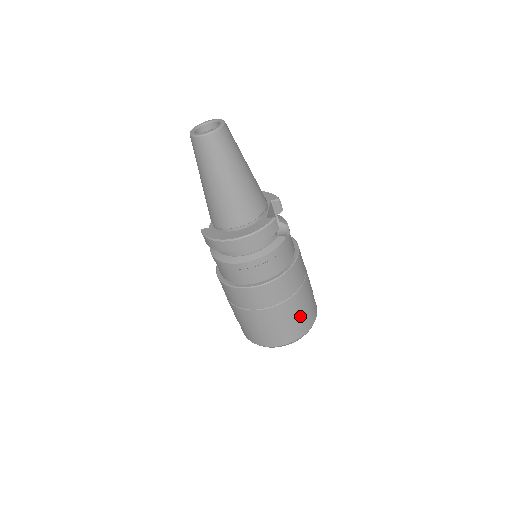
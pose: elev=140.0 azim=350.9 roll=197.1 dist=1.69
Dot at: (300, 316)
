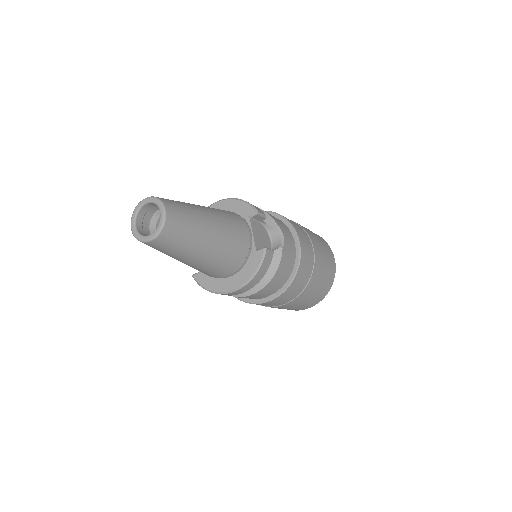
Dot at: (322, 283)
